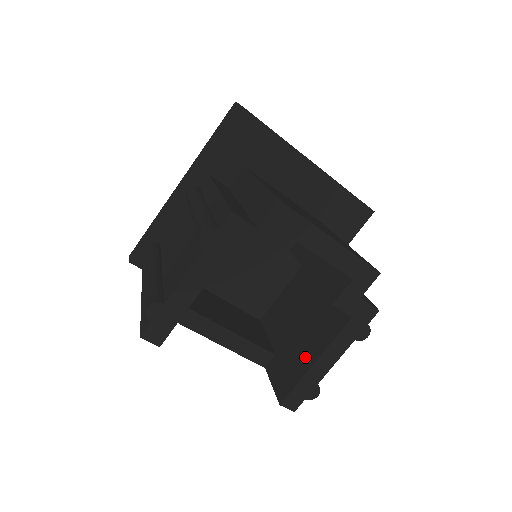
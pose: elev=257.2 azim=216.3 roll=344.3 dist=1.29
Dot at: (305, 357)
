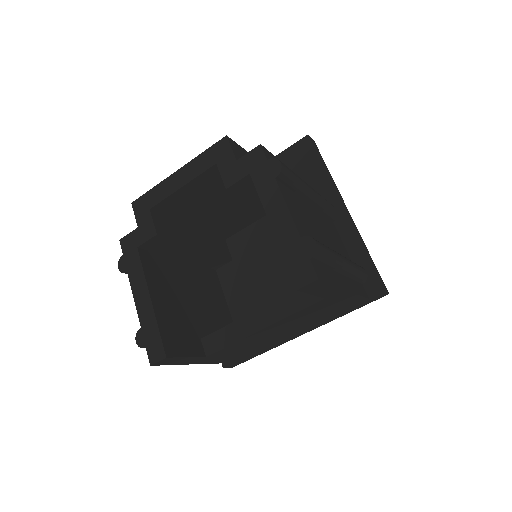
Dot at: occluded
